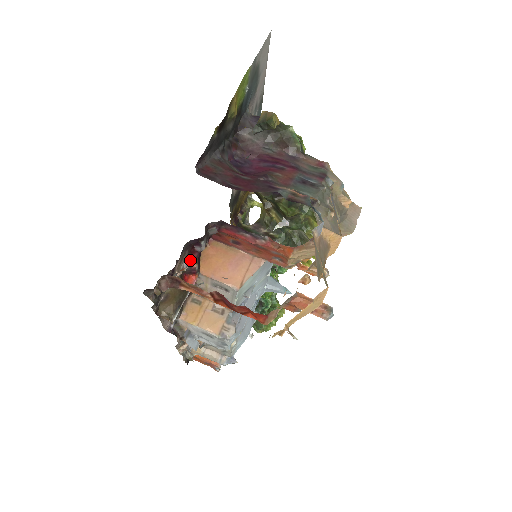
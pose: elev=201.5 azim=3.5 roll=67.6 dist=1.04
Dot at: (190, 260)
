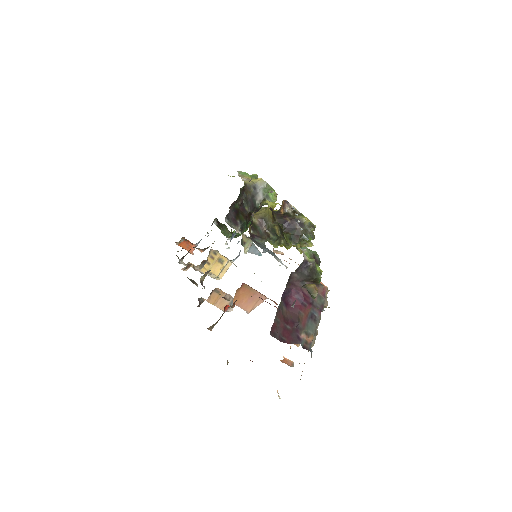
Dot at: occluded
